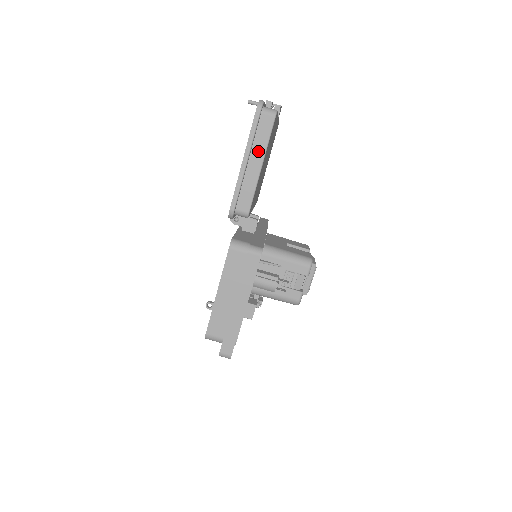
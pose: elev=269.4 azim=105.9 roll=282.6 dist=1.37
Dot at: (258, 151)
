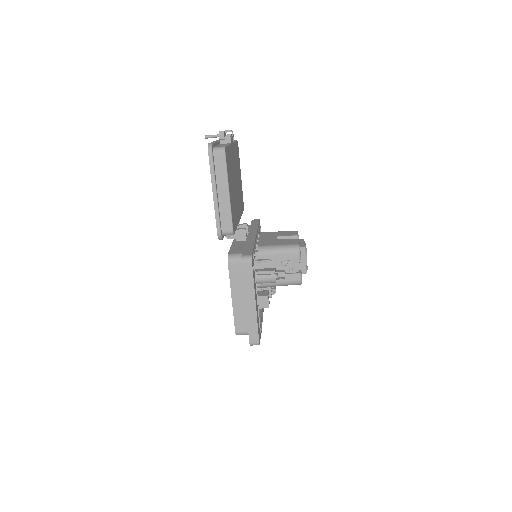
Dot at: (222, 183)
